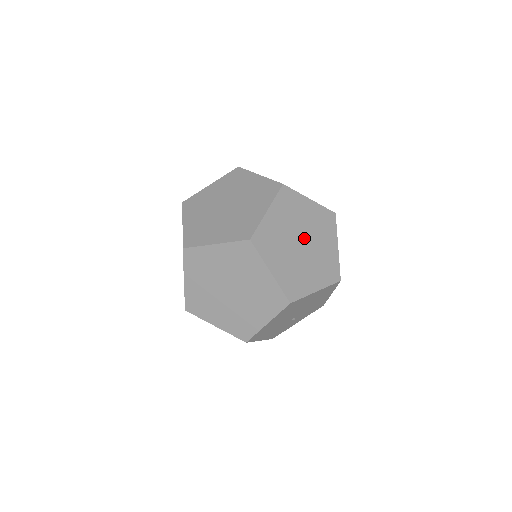
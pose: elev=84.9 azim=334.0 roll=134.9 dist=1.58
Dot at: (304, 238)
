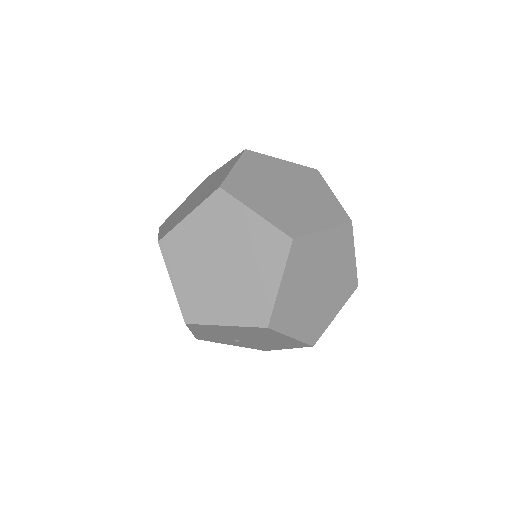
Dot at: (324, 282)
